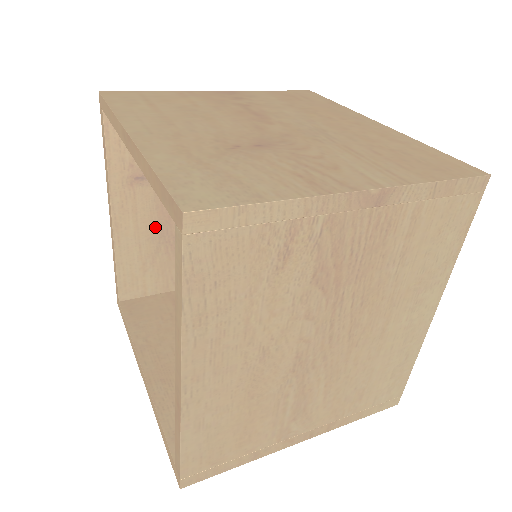
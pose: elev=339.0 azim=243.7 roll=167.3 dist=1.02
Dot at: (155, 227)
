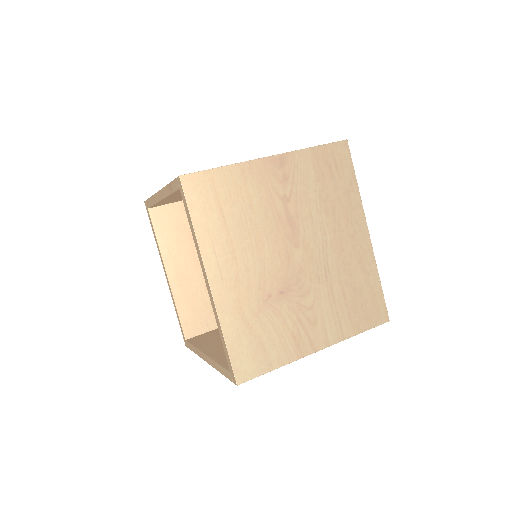
Dot at: occluded
